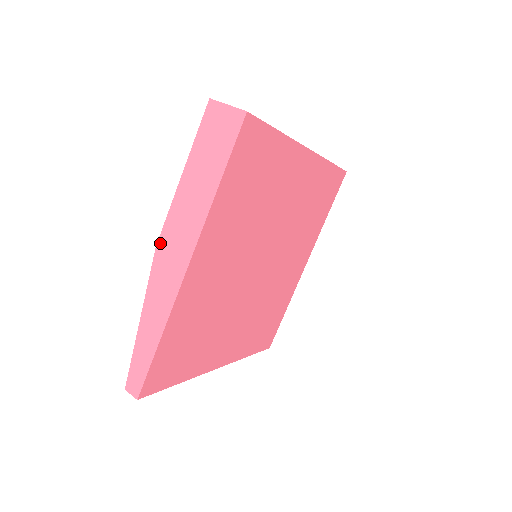
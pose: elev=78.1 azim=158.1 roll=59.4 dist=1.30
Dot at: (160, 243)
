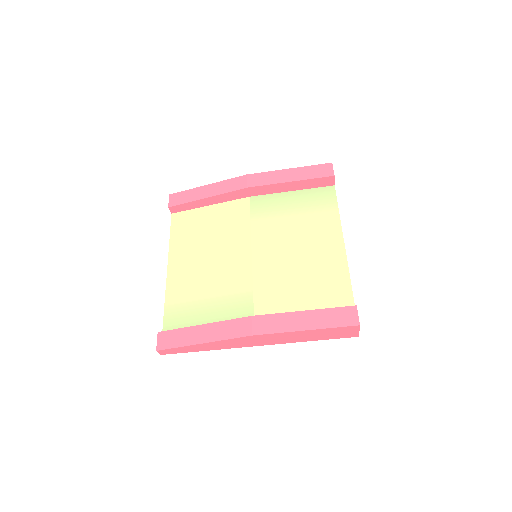
Dot at: (256, 336)
